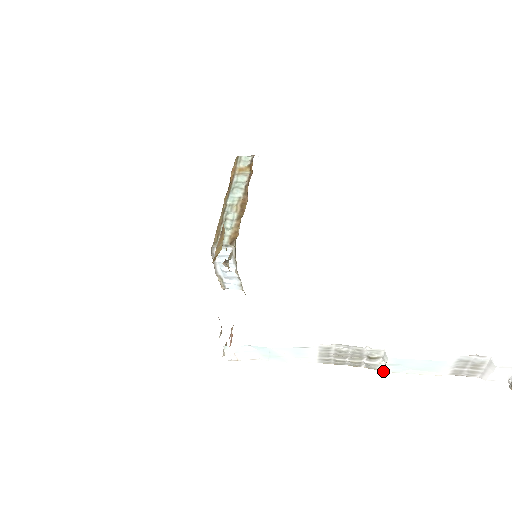
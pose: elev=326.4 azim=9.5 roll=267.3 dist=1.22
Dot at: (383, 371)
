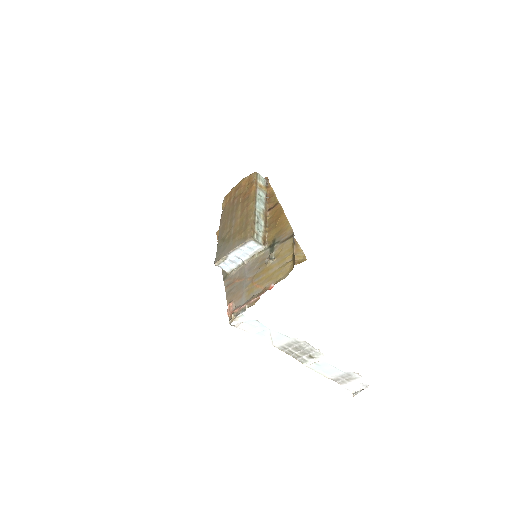
Dot at: (307, 366)
